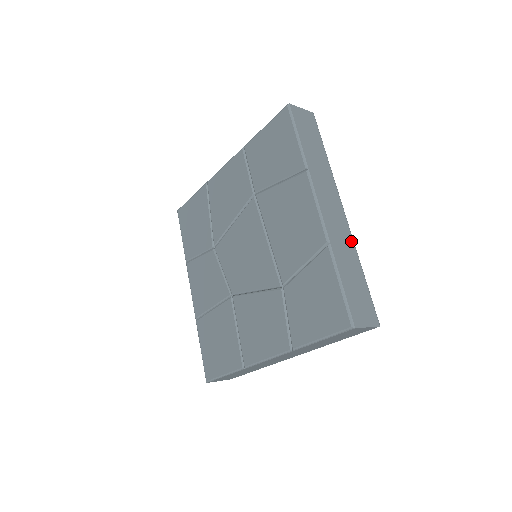
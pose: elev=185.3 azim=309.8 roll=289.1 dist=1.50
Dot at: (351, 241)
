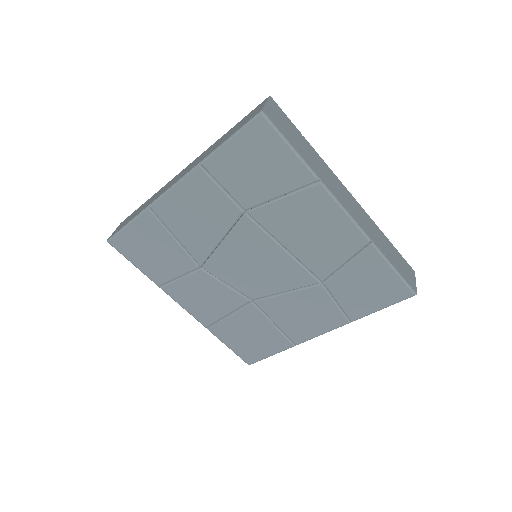
Dot at: (369, 218)
